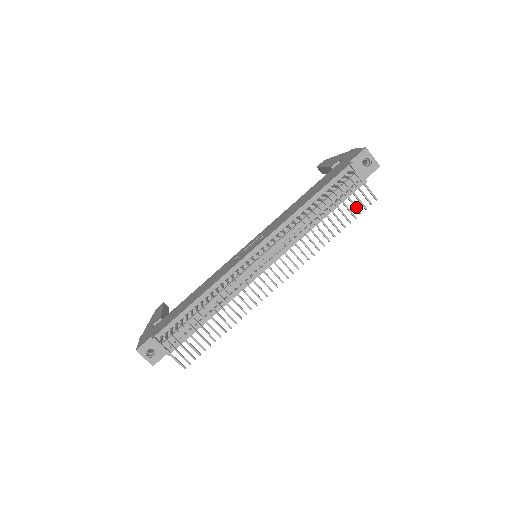
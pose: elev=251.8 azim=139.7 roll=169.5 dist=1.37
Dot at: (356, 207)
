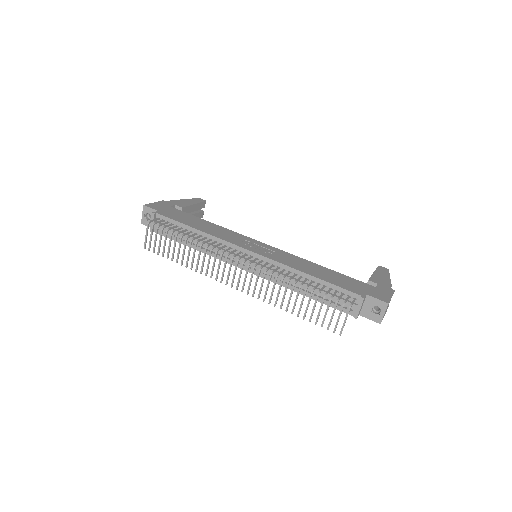
Dot at: (324, 320)
